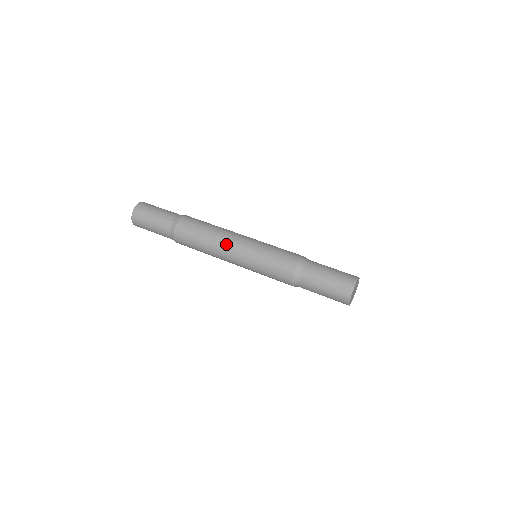
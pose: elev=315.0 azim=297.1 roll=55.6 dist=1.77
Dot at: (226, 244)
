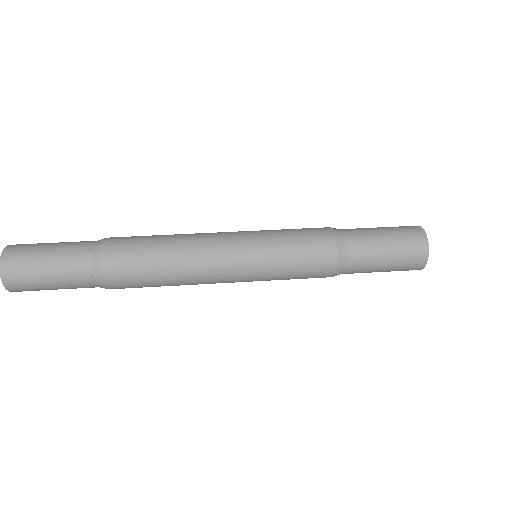
Dot at: (209, 274)
